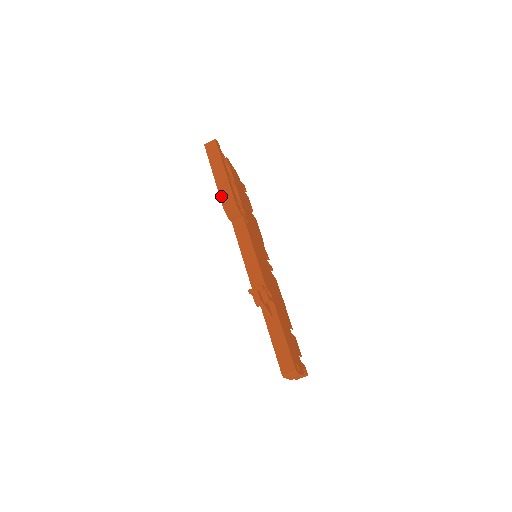
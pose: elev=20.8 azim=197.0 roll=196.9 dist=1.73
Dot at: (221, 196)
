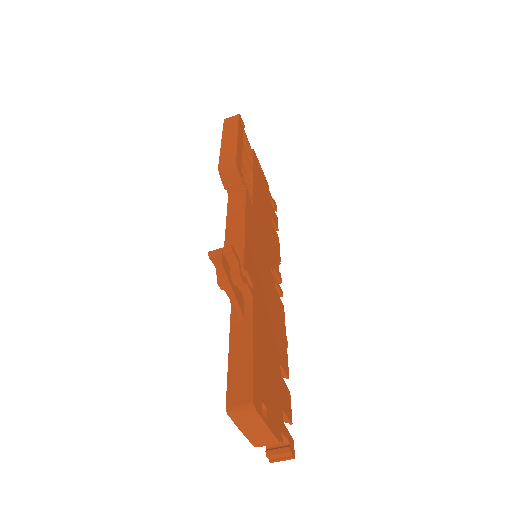
Dot at: (221, 157)
